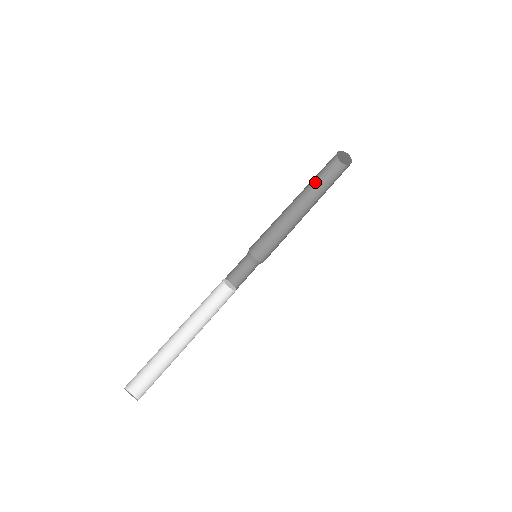
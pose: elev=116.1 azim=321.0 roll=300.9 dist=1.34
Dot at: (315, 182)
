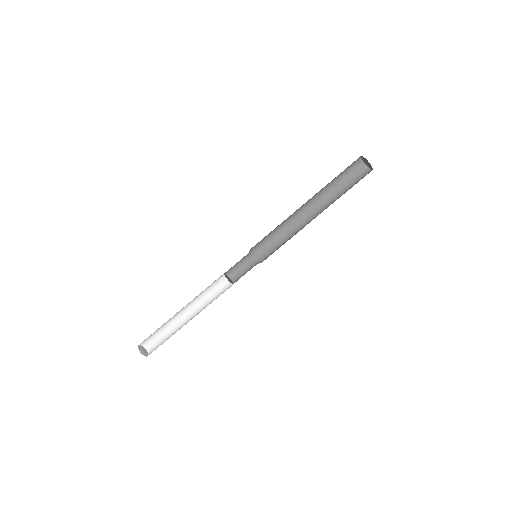
Dot at: (330, 183)
